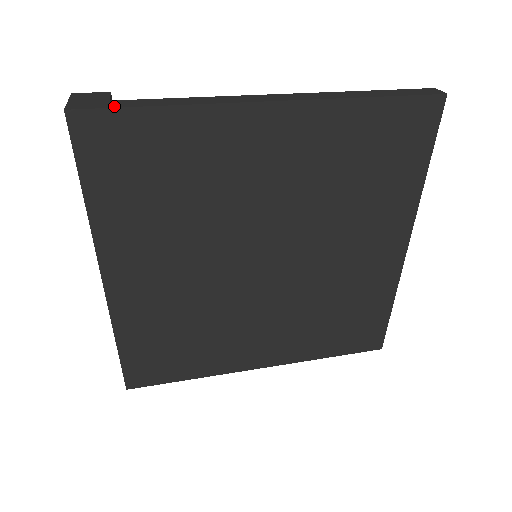
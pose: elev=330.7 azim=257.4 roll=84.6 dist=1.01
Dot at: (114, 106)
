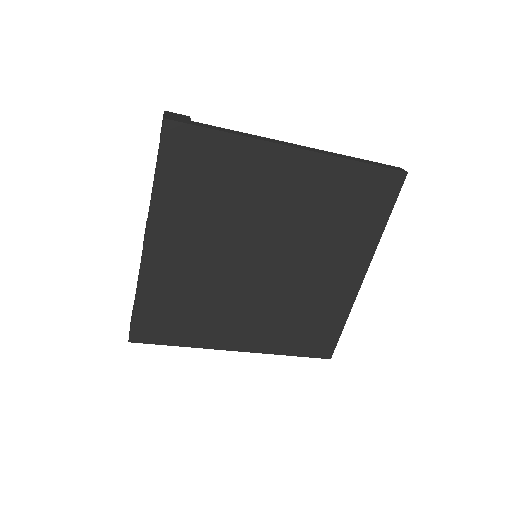
Dot at: (195, 124)
